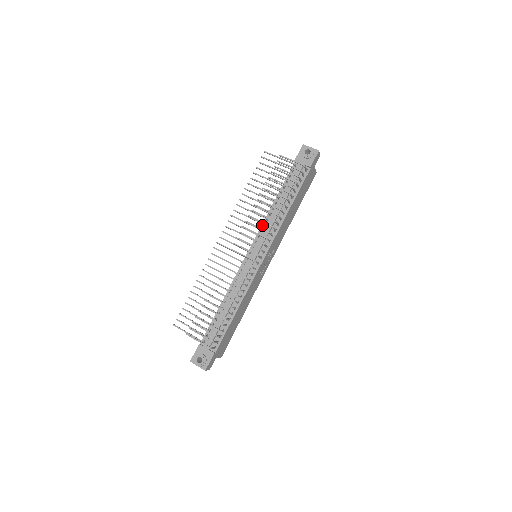
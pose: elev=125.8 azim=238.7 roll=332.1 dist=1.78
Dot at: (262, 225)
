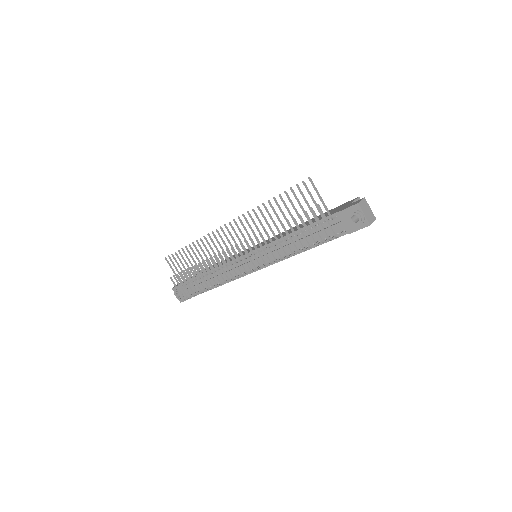
Dot at: (270, 243)
